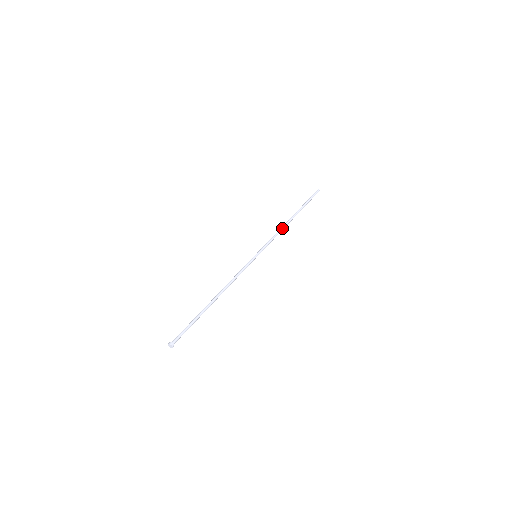
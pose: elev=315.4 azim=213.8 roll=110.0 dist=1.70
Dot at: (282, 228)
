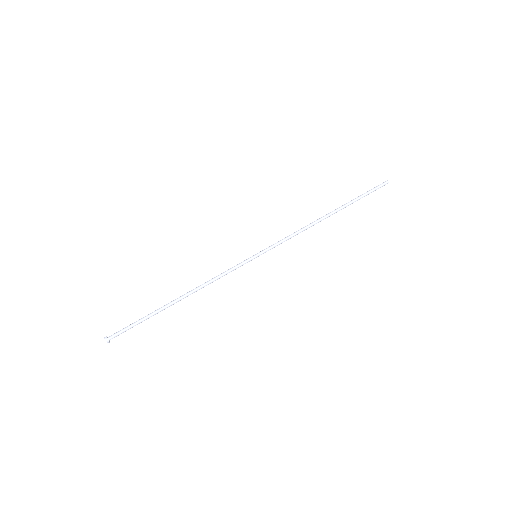
Dot at: (307, 226)
